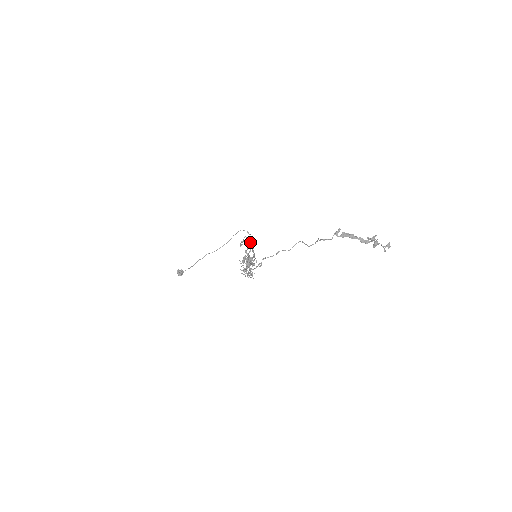
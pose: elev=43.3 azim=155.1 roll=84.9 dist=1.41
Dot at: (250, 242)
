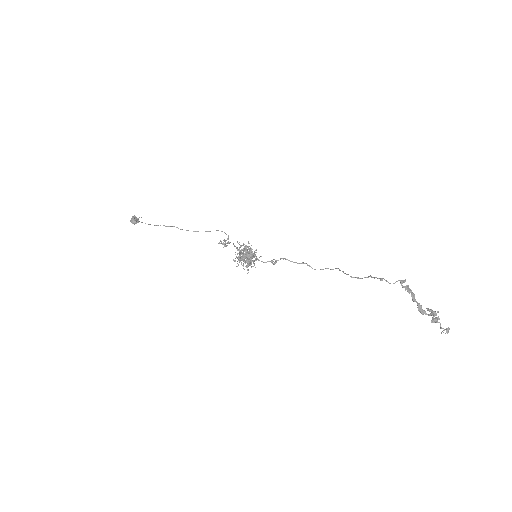
Dot at: (235, 246)
